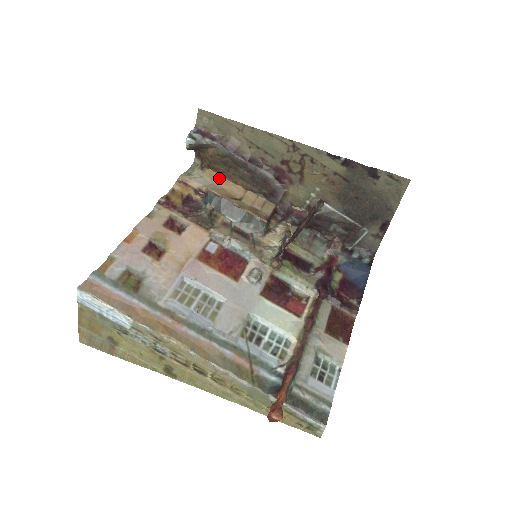
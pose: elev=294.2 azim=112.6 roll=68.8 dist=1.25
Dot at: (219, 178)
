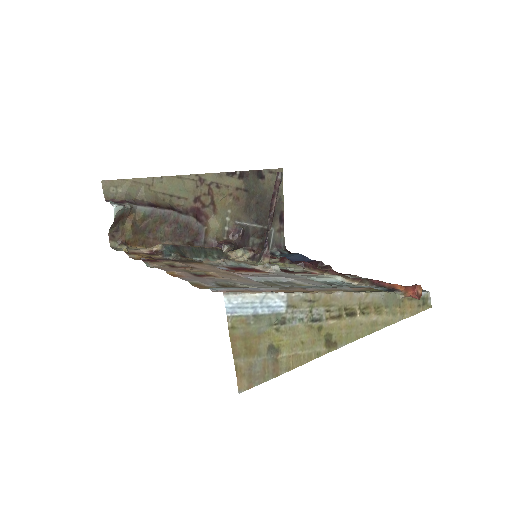
Dot at: occluded
